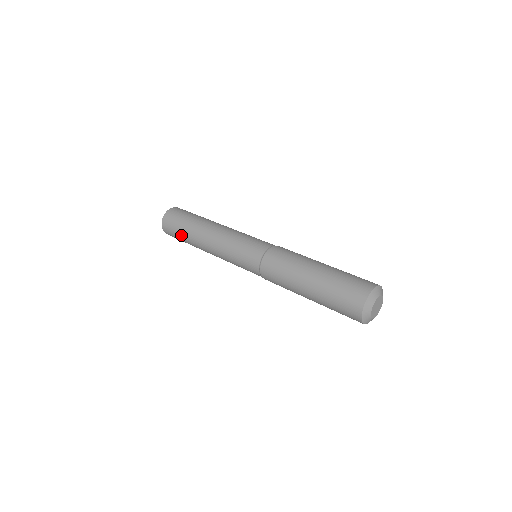
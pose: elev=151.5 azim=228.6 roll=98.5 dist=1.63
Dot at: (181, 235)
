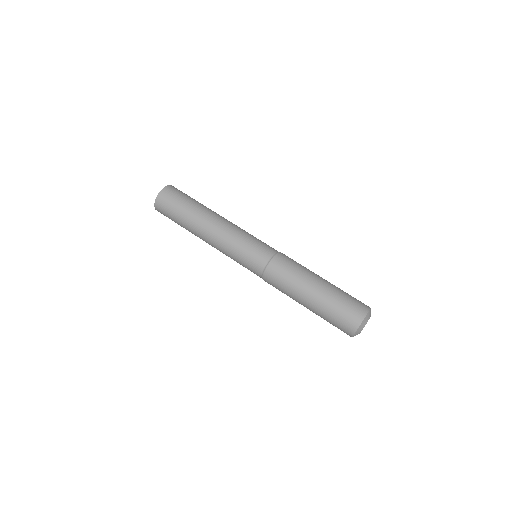
Dot at: occluded
